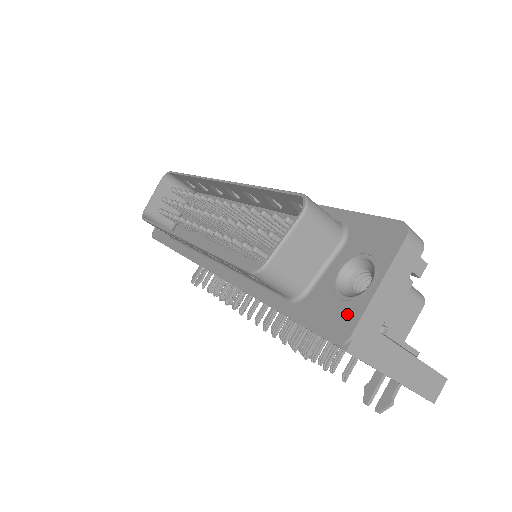
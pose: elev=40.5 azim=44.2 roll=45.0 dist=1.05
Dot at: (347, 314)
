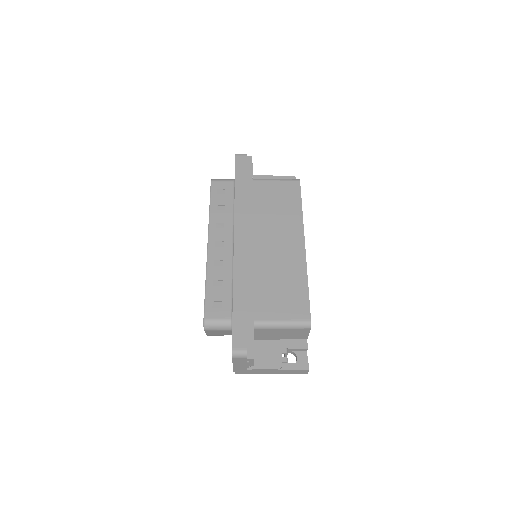
Dot at: occluded
